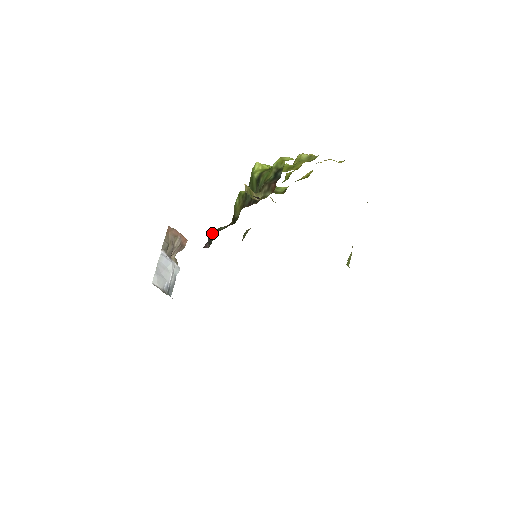
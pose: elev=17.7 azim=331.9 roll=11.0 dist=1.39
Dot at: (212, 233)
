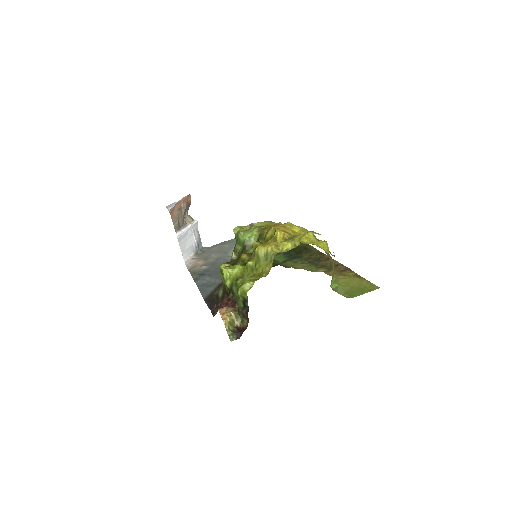
Dot at: (215, 297)
